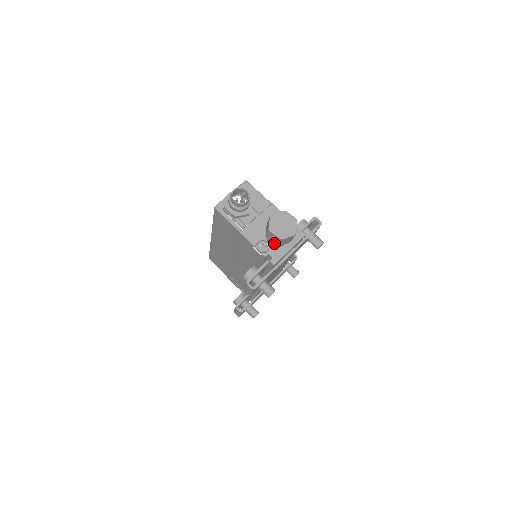
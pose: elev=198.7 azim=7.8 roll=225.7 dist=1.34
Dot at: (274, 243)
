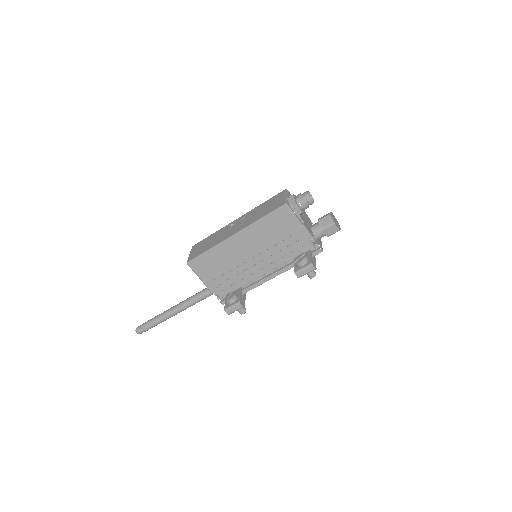
Dot at: (327, 234)
